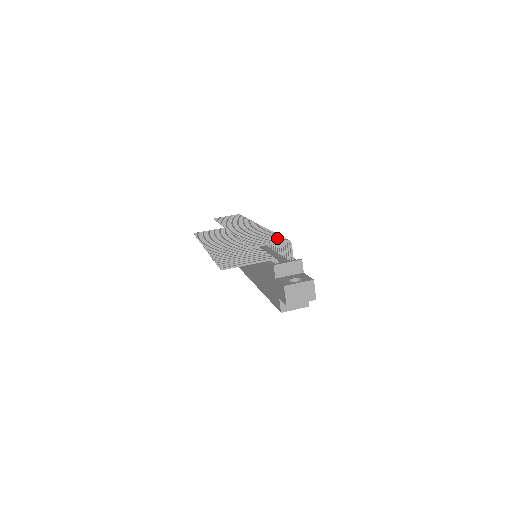
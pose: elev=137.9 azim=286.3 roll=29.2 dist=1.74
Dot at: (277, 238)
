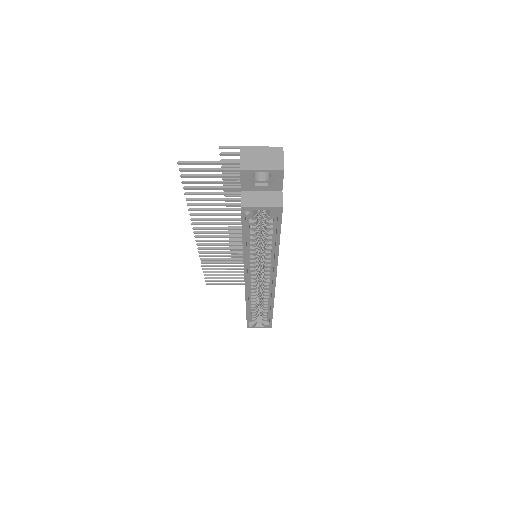
Dot at: occluded
